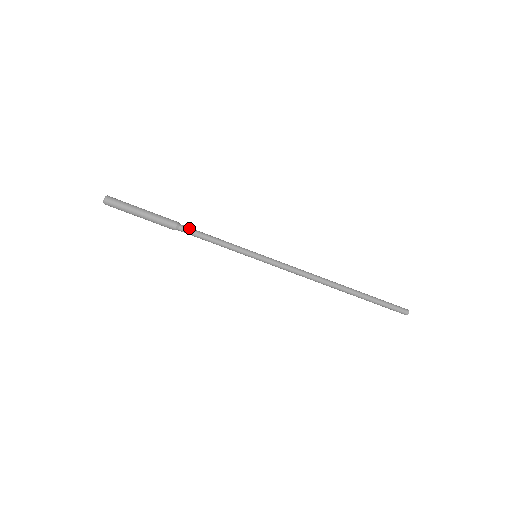
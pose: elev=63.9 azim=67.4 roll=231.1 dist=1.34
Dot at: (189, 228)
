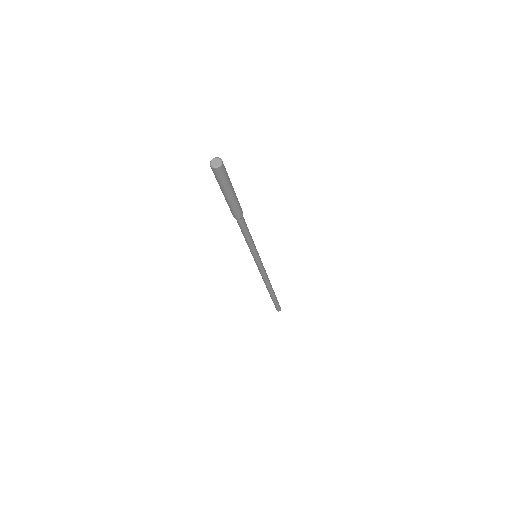
Dot at: (245, 222)
